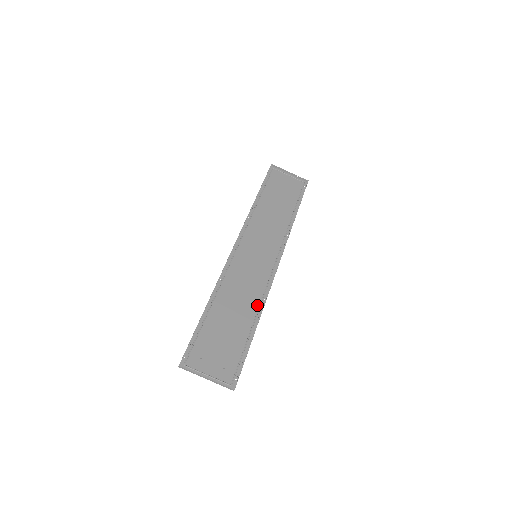
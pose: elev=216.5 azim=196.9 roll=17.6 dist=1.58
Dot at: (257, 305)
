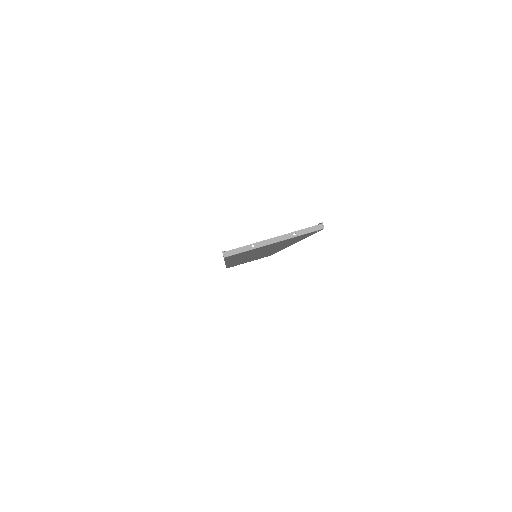
Dot at: occluded
